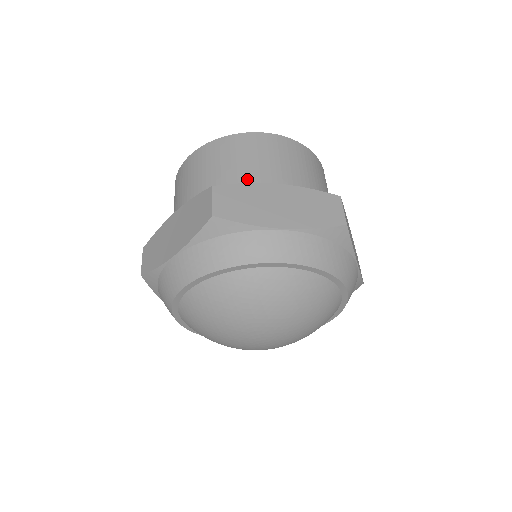
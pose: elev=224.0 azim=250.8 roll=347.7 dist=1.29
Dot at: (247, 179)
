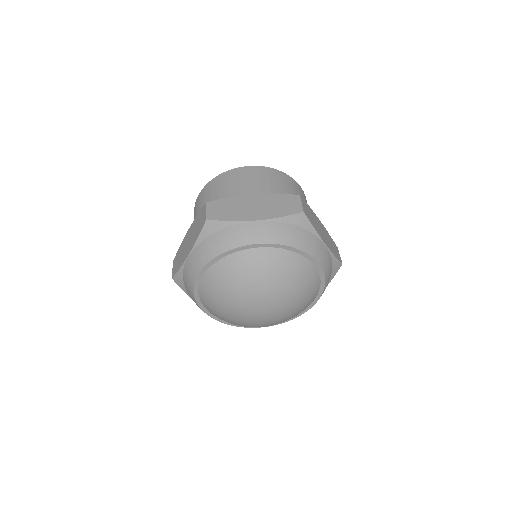
Dot at: occluded
